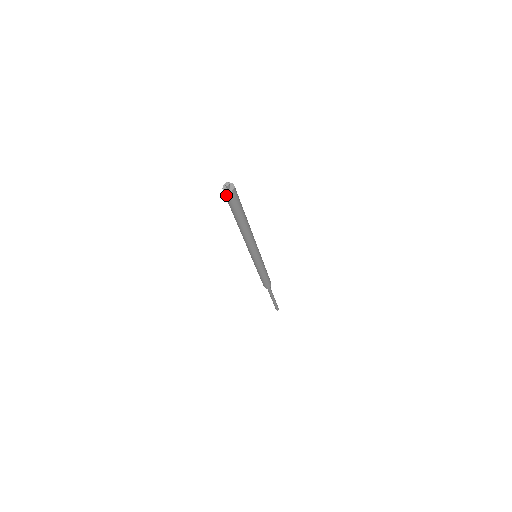
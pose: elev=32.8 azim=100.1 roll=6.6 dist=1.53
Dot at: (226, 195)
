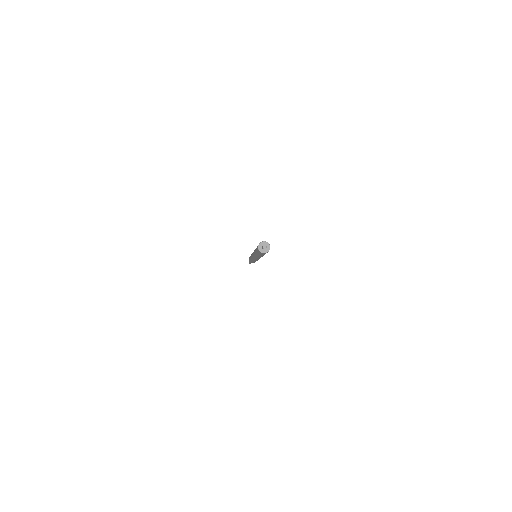
Dot at: (260, 252)
